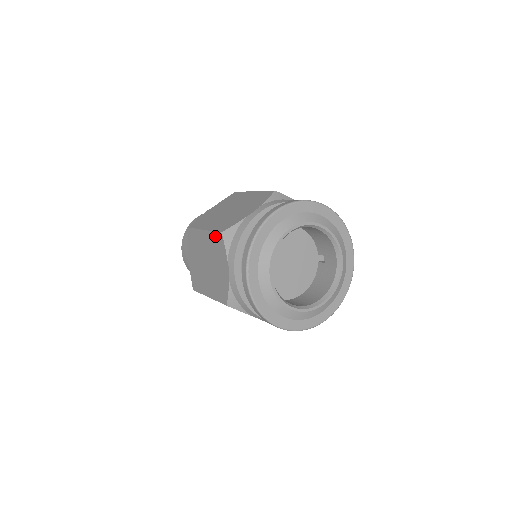
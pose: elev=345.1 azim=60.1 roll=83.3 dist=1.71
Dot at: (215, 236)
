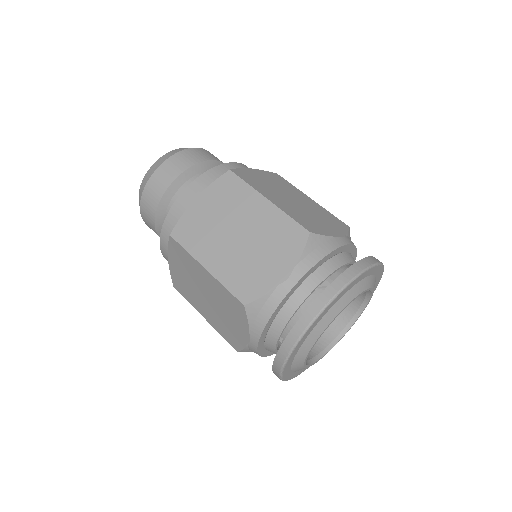
Dot at: (230, 296)
